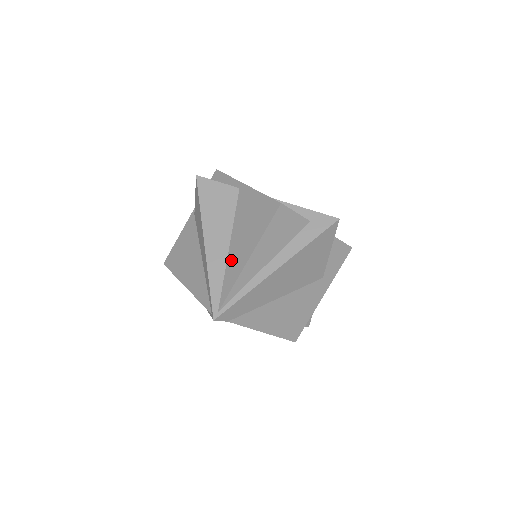
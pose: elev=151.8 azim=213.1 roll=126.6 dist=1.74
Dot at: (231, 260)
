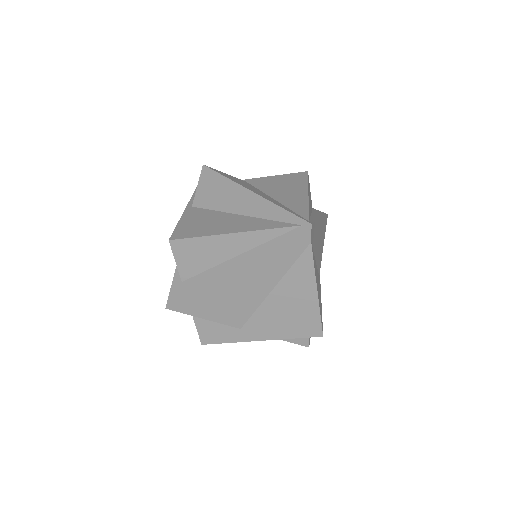
Dot at: (286, 201)
